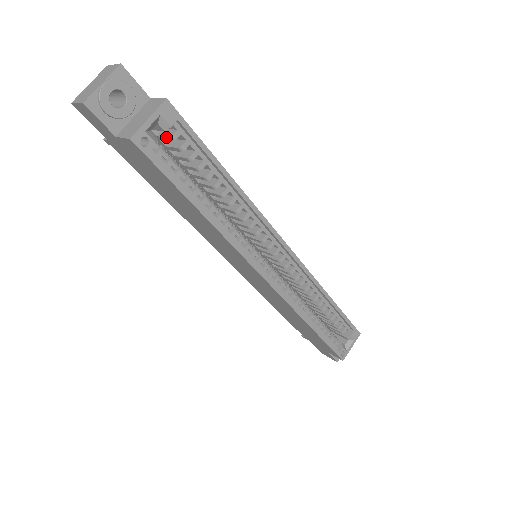
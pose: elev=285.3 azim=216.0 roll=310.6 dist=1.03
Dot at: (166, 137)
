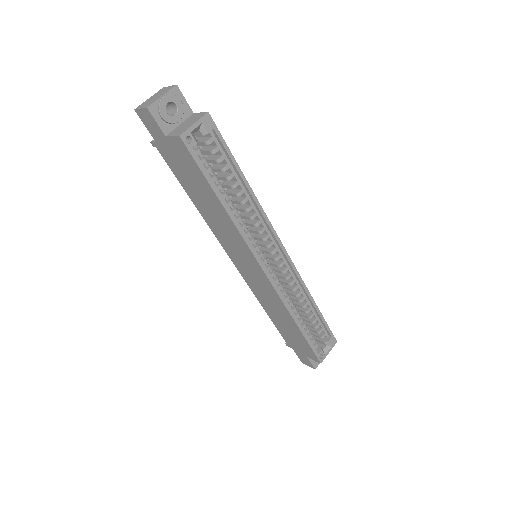
Dot at: (203, 142)
